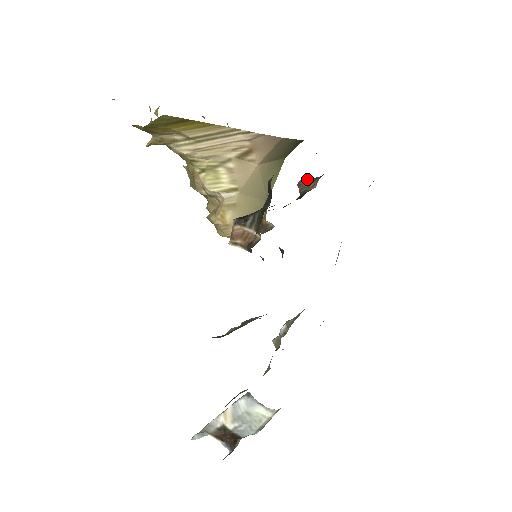
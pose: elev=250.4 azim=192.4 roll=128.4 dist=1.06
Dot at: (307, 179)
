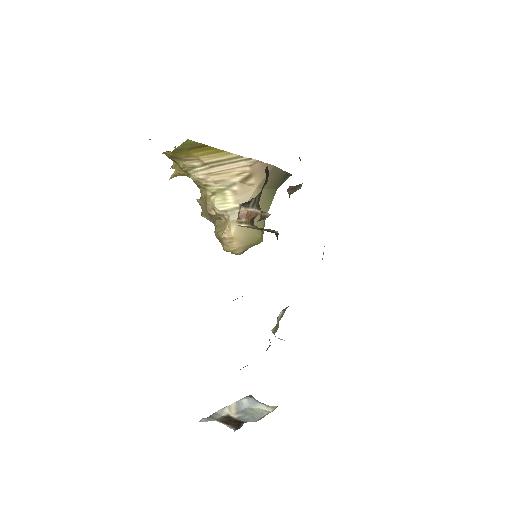
Dot at: (294, 186)
